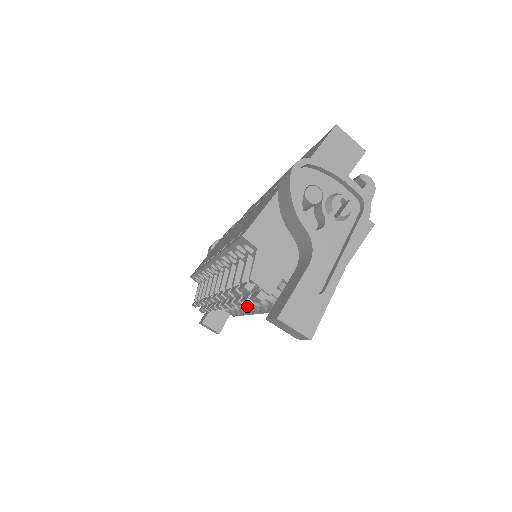
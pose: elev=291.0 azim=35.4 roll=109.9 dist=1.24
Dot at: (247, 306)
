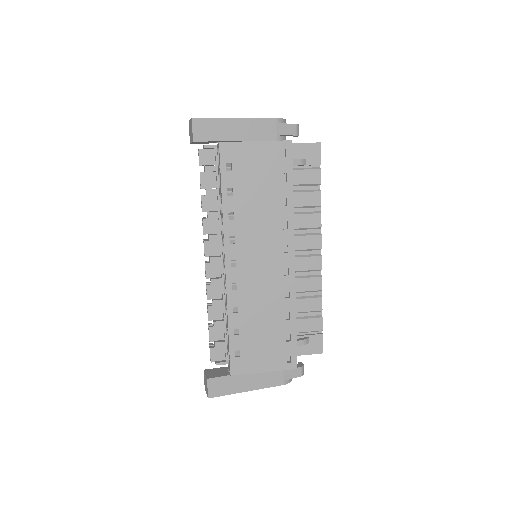
Dot at: (225, 282)
